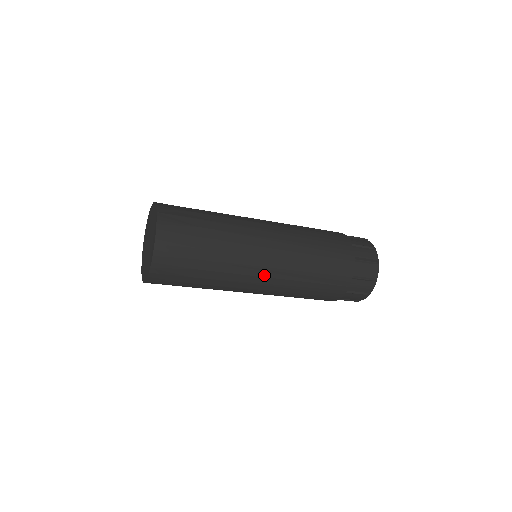
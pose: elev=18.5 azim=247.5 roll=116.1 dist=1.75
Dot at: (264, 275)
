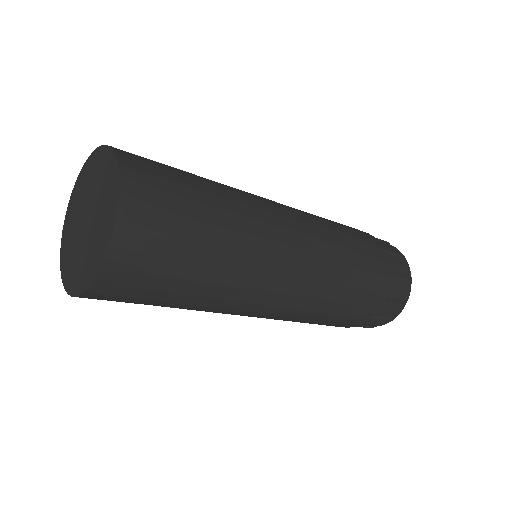
Dot at: (293, 261)
